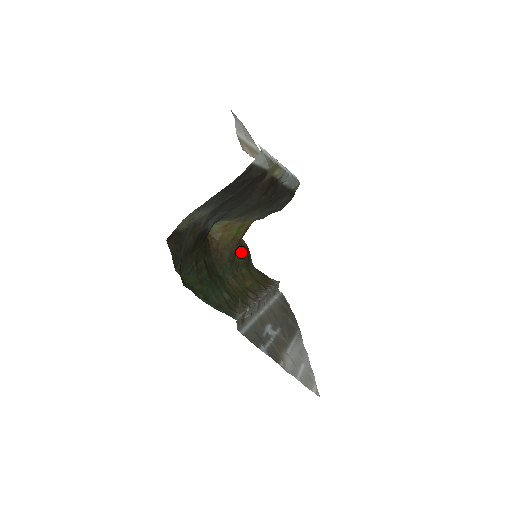
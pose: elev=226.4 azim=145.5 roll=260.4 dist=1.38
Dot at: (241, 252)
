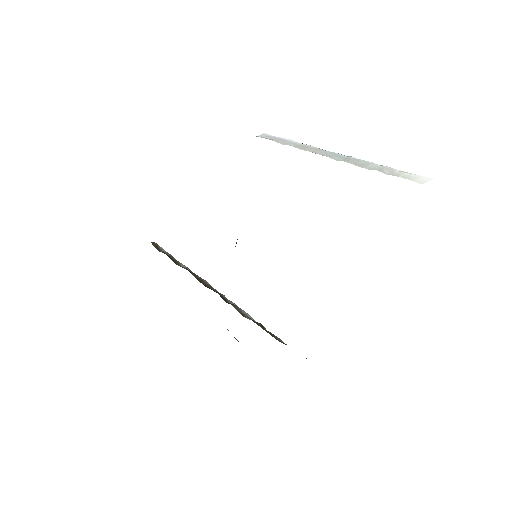
Dot at: occluded
